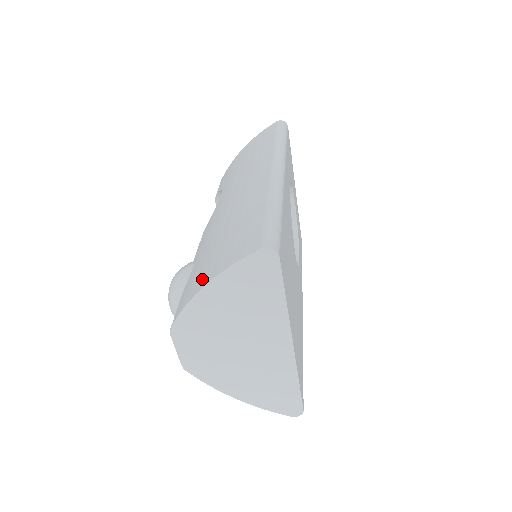
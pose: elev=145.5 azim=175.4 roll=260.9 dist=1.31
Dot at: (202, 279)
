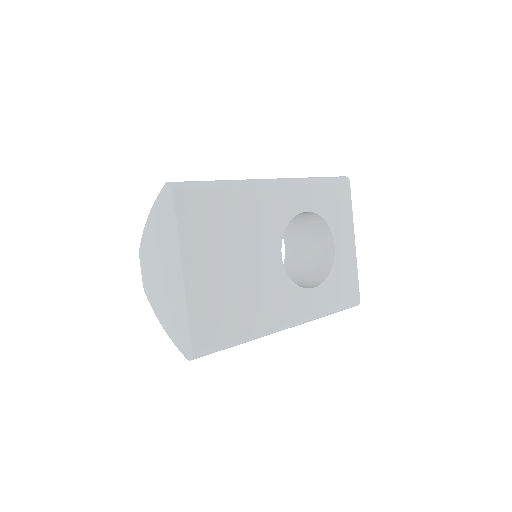
Dot at: occluded
